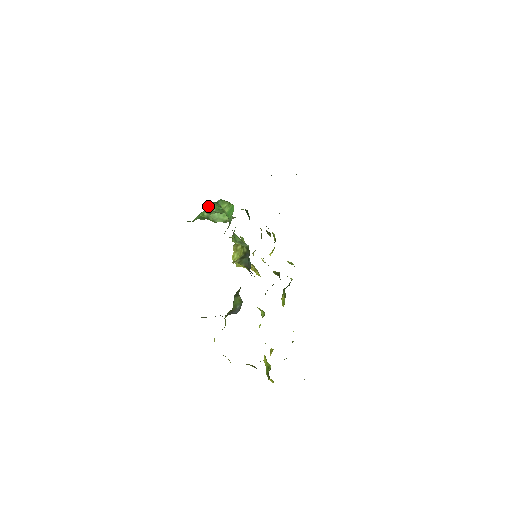
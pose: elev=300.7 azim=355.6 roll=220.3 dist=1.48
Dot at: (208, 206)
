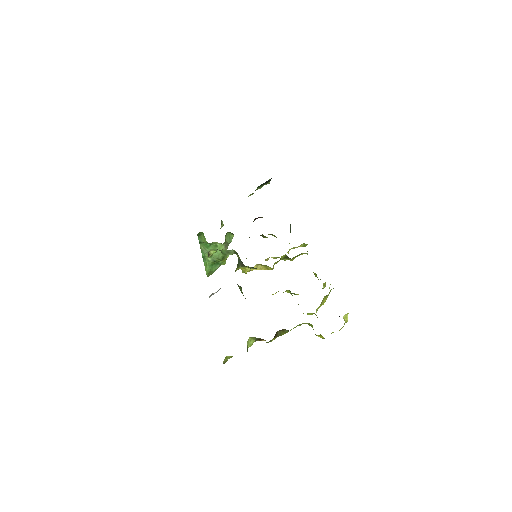
Dot at: (203, 251)
